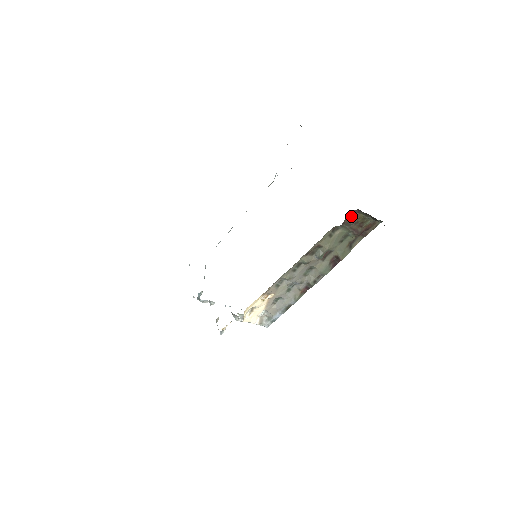
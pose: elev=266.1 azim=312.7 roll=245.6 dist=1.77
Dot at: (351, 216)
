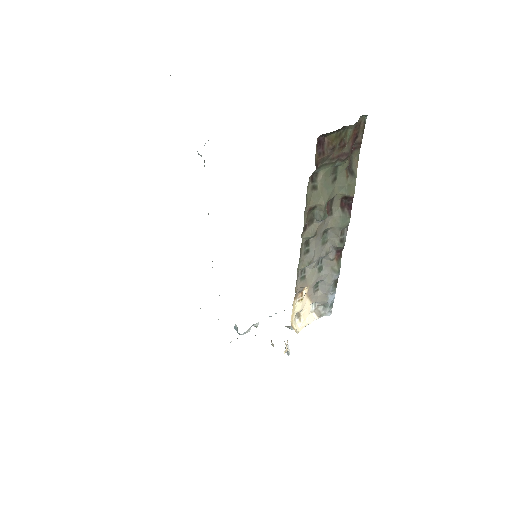
Dot at: (319, 148)
